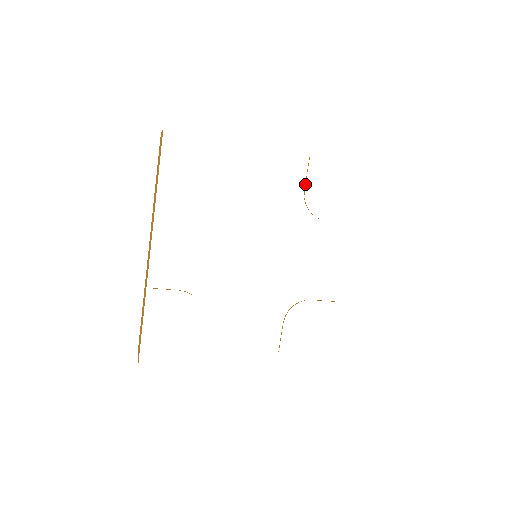
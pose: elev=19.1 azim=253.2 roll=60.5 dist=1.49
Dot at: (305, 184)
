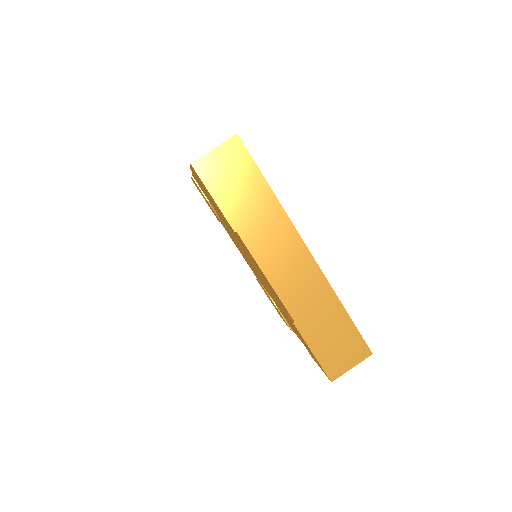
Dot at: (260, 282)
